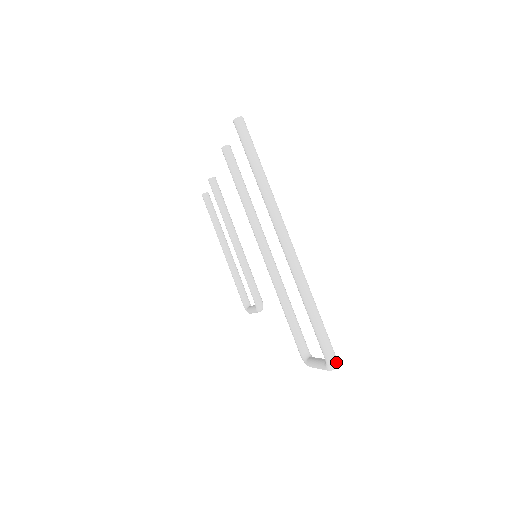
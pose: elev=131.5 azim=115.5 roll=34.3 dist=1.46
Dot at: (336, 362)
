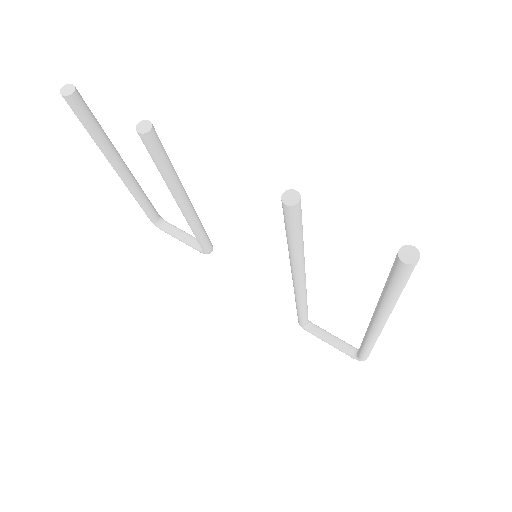
Dot at: occluded
